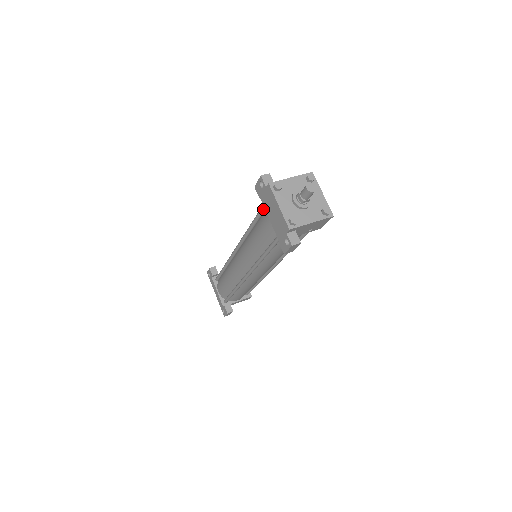
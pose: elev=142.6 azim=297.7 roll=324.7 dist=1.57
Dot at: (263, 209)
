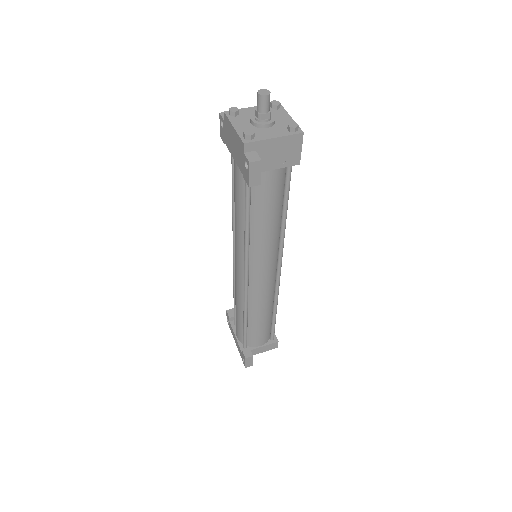
Dot at: (233, 160)
